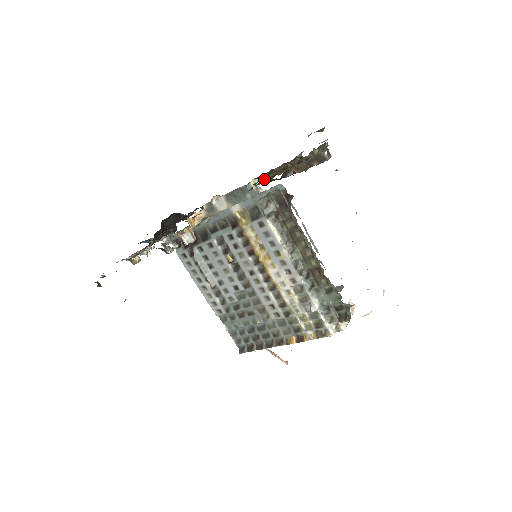
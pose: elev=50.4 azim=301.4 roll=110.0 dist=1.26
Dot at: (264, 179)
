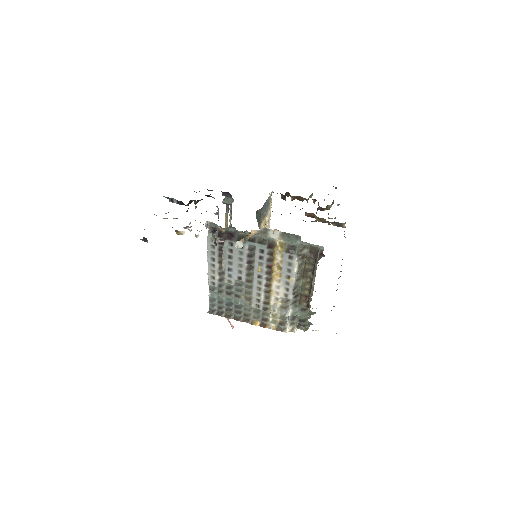
Dot at: occluded
